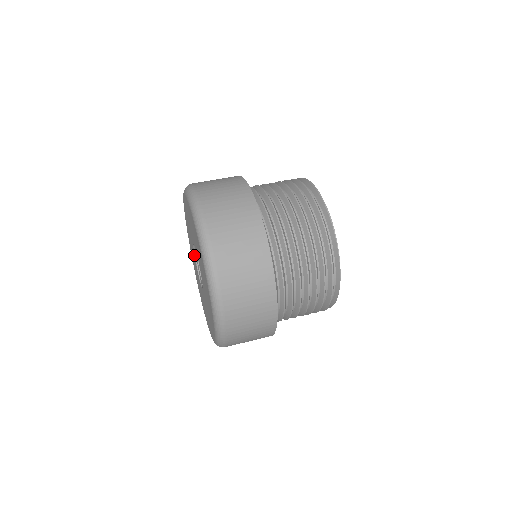
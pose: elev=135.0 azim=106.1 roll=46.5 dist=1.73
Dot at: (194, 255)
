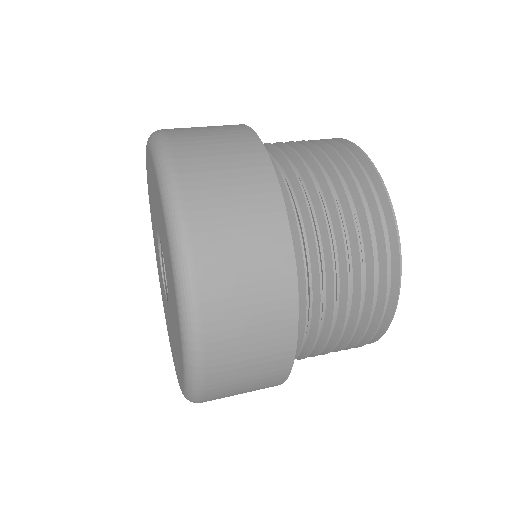
Dot at: (157, 240)
